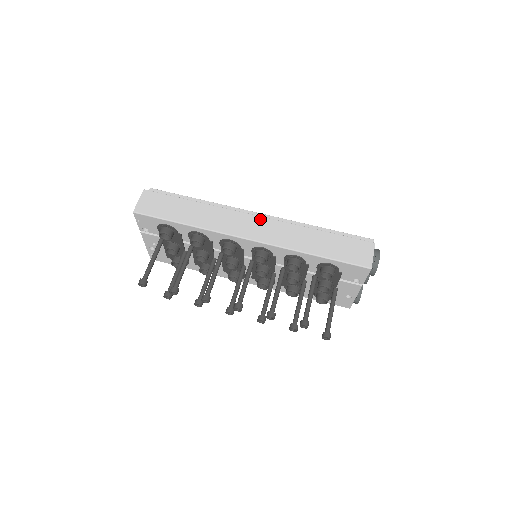
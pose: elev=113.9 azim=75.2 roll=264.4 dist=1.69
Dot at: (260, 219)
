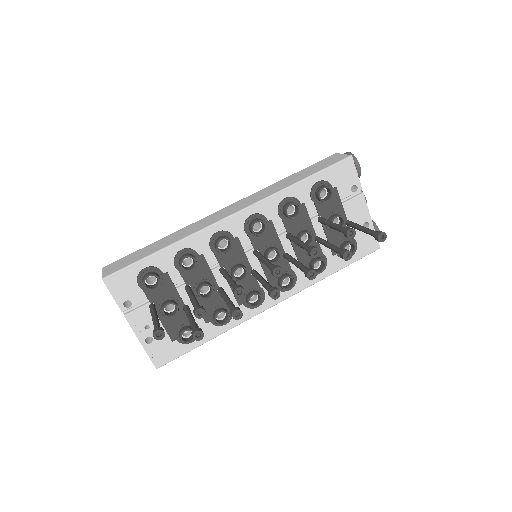
Dot at: (230, 206)
